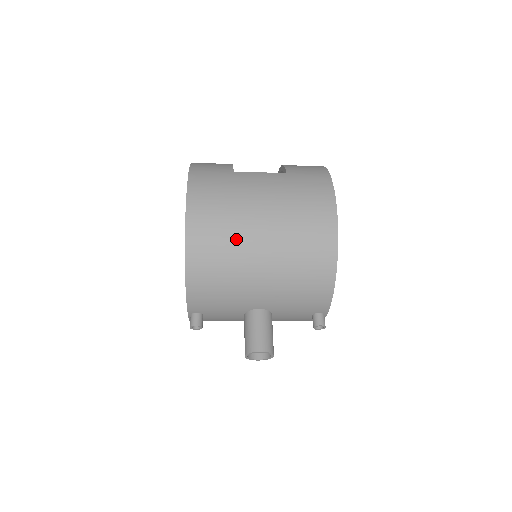
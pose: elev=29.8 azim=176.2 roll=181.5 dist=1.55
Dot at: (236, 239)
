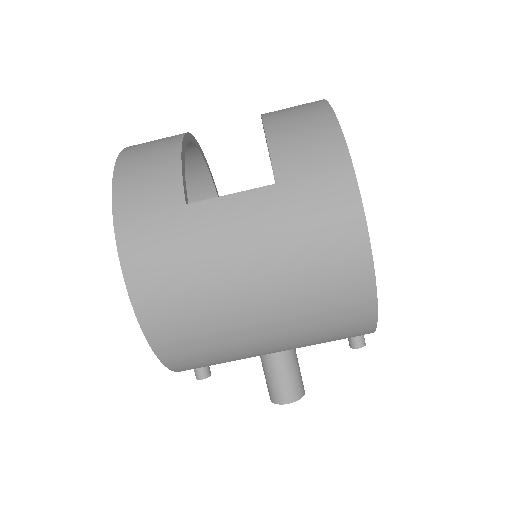
Dot at: (221, 328)
